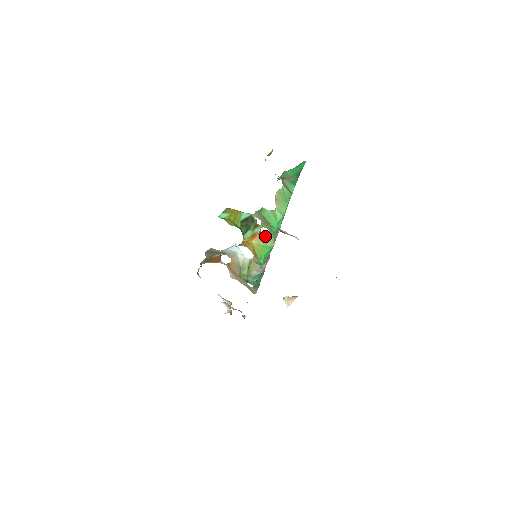
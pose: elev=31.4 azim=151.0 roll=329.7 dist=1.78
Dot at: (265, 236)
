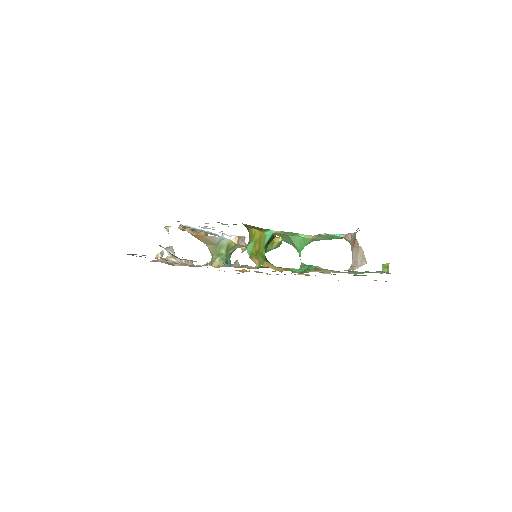
Dot at: occluded
